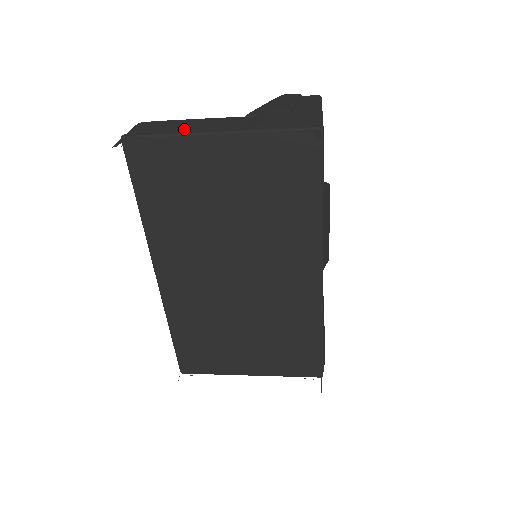
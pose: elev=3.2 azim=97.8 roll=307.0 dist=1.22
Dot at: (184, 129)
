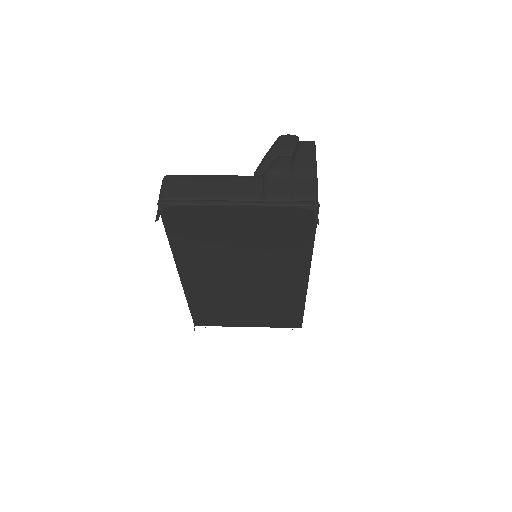
Dot at: (208, 196)
